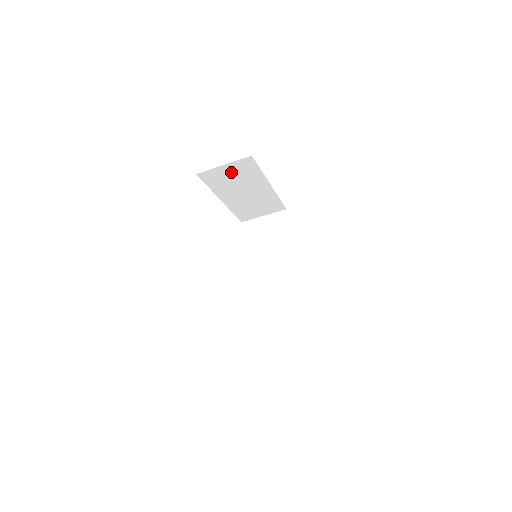
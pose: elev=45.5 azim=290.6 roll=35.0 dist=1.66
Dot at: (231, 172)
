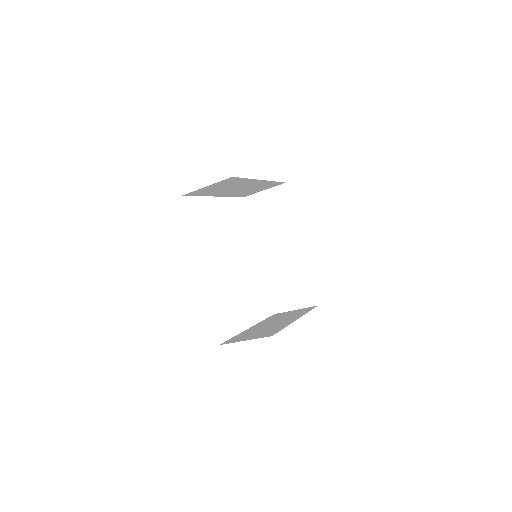
Dot at: (216, 186)
